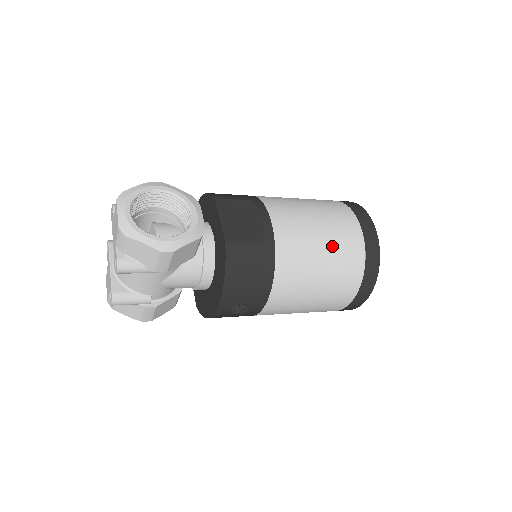
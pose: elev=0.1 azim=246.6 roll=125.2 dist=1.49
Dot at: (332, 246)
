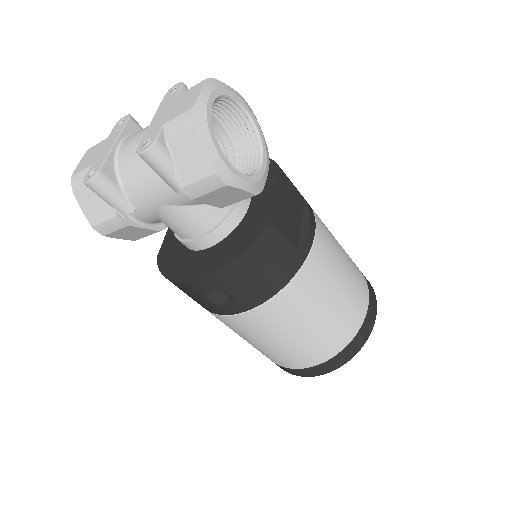
Dot at: (341, 304)
